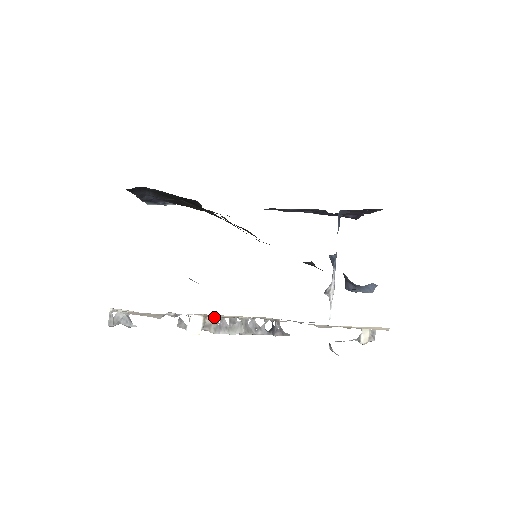
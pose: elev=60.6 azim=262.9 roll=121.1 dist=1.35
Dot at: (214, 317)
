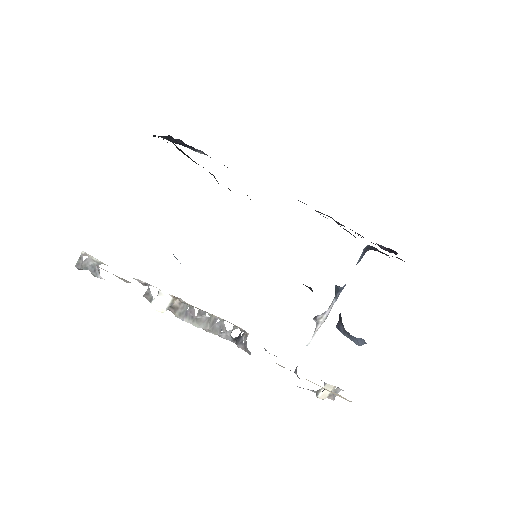
Dot at: (184, 302)
